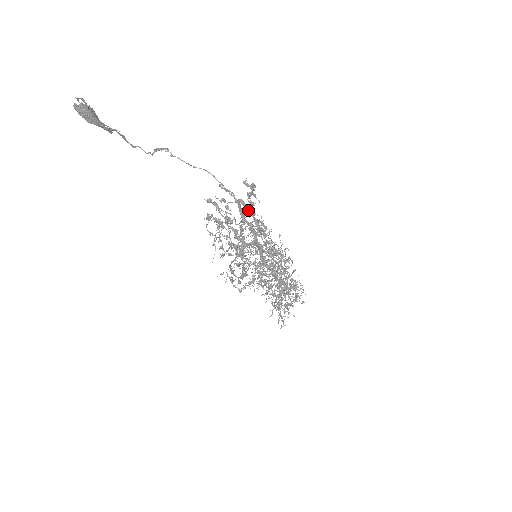
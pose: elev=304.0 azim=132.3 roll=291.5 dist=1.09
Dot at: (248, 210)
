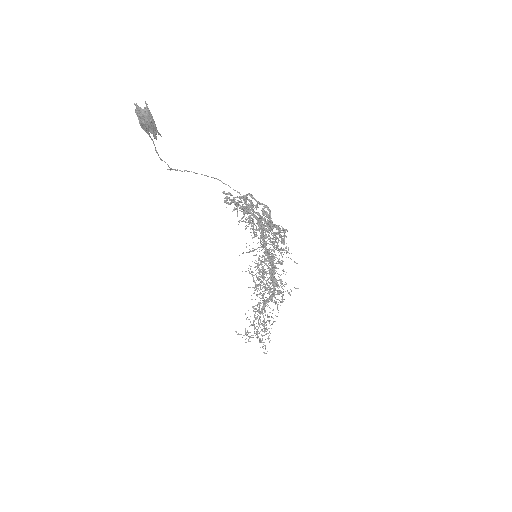
Dot at: (256, 201)
